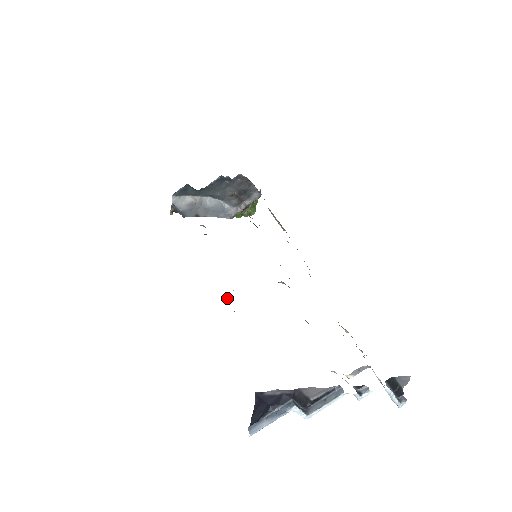
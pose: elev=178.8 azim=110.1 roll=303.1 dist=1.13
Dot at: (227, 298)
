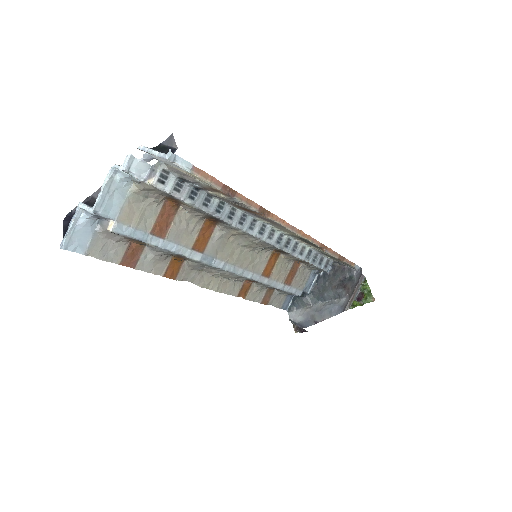
Dot at: (189, 266)
